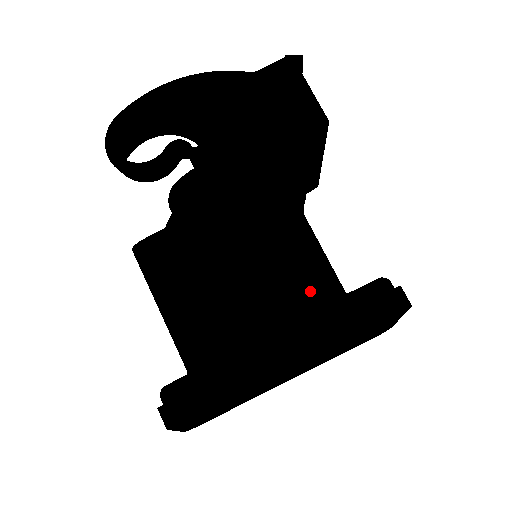
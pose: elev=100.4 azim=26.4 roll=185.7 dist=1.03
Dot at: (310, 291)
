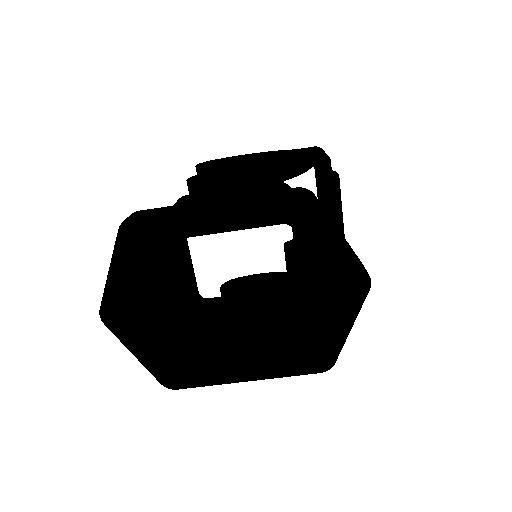
Dot at: occluded
